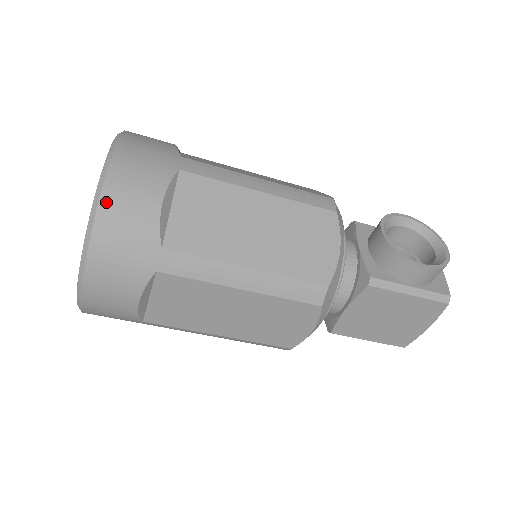
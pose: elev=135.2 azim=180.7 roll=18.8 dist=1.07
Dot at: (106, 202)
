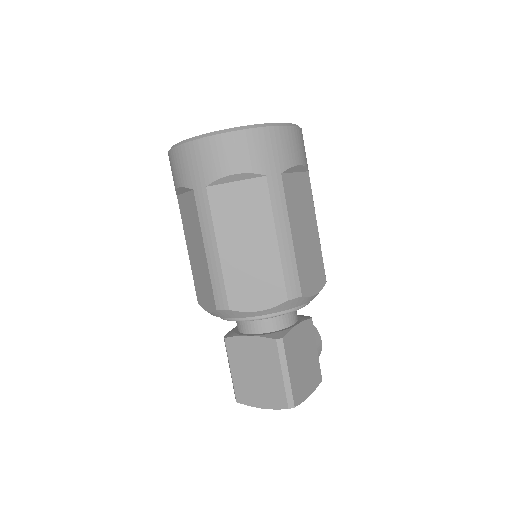
Dot at: occluded
